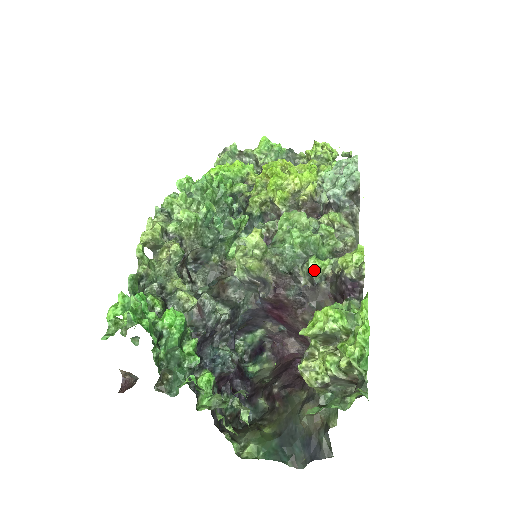
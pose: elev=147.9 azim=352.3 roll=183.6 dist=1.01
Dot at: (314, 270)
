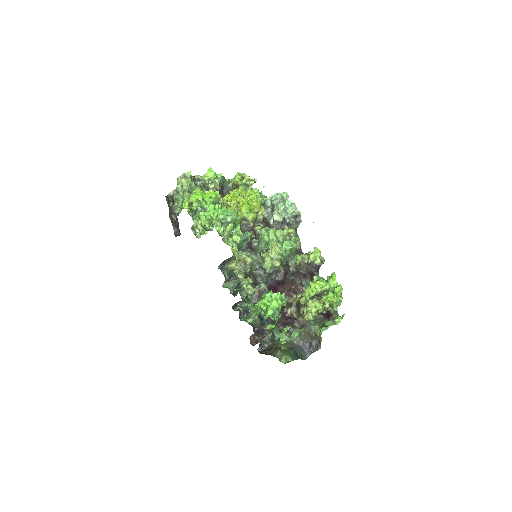
Dot at: (299, 262)
